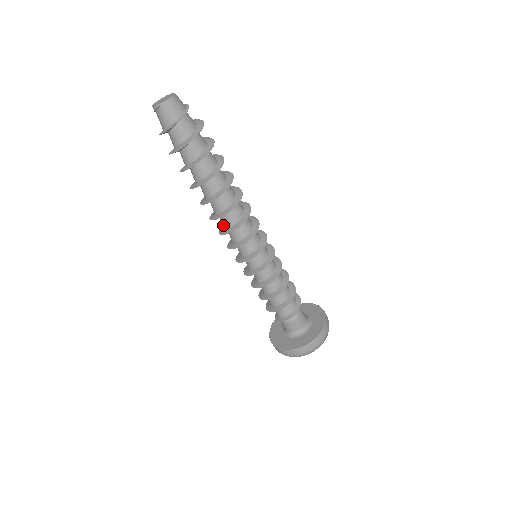
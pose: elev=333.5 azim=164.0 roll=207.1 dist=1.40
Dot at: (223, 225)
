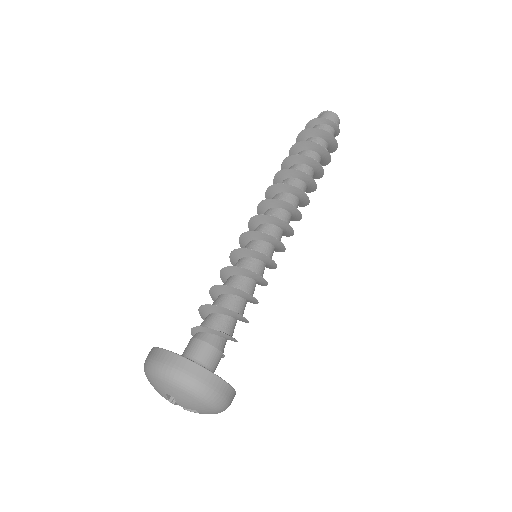
Dot at: occluded
